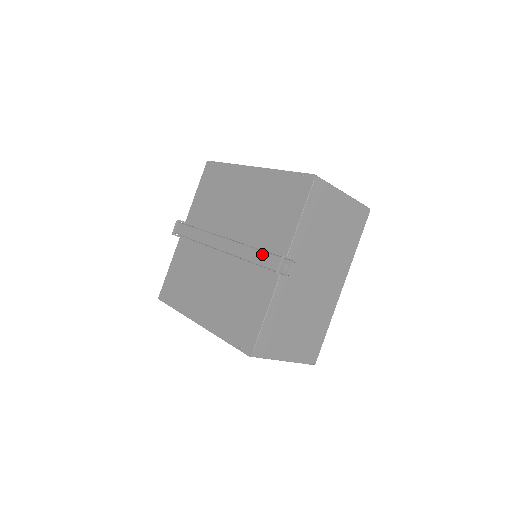
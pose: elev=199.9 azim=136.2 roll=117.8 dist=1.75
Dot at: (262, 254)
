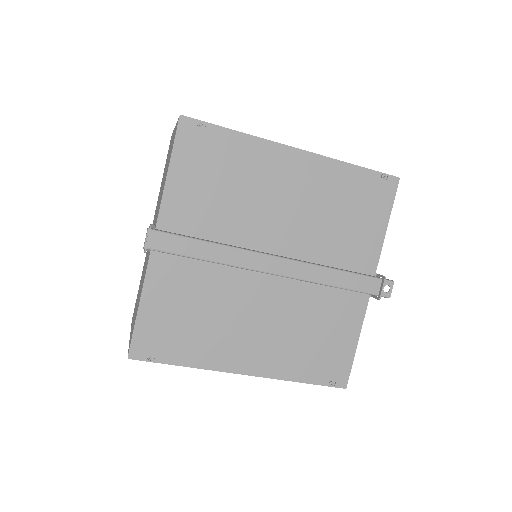
Dot at: (351, 276)
